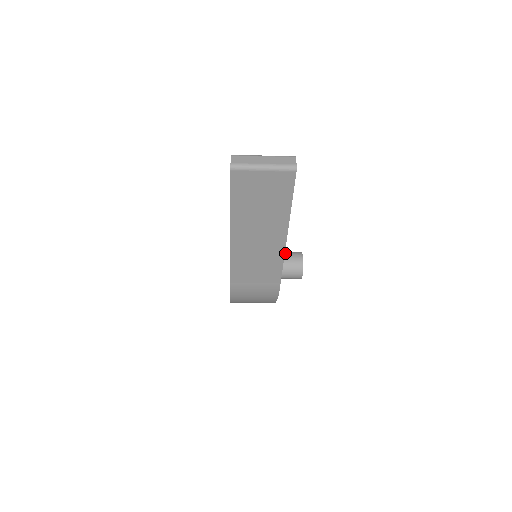
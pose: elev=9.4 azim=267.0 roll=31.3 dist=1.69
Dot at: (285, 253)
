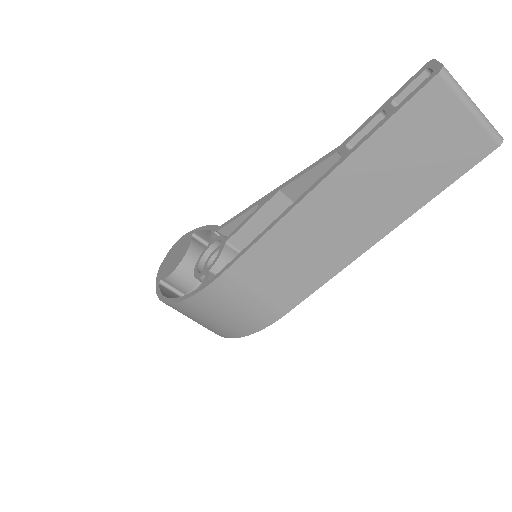
Dot at: occluded
